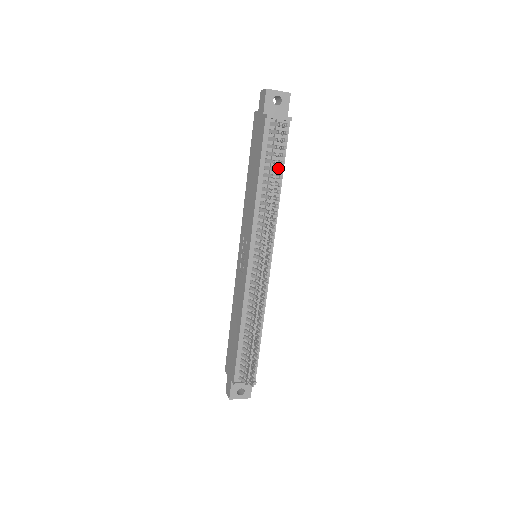
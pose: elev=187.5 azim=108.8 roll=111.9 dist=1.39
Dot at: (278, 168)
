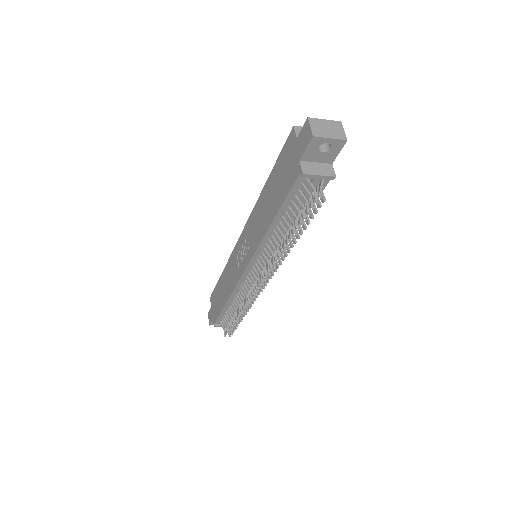
Dot at: (299, 226)
